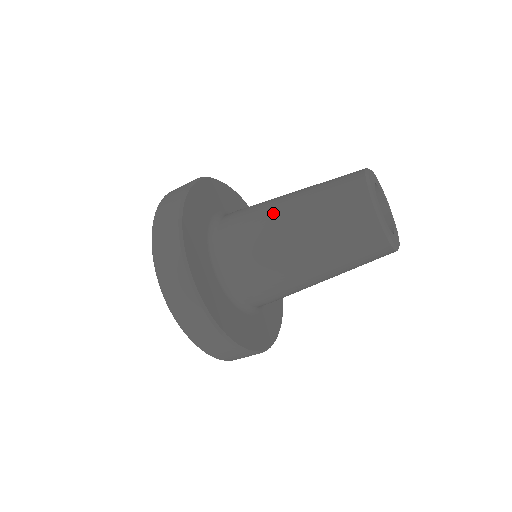
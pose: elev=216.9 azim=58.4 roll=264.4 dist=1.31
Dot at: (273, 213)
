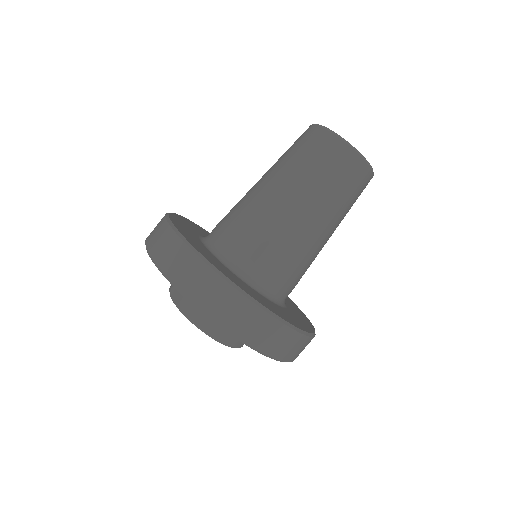
Dot at: (257, 196)
